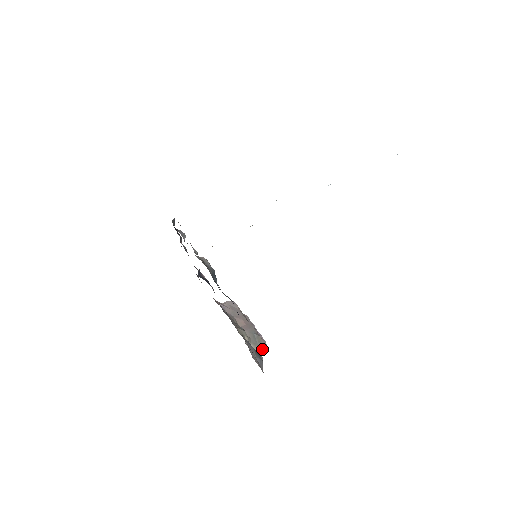
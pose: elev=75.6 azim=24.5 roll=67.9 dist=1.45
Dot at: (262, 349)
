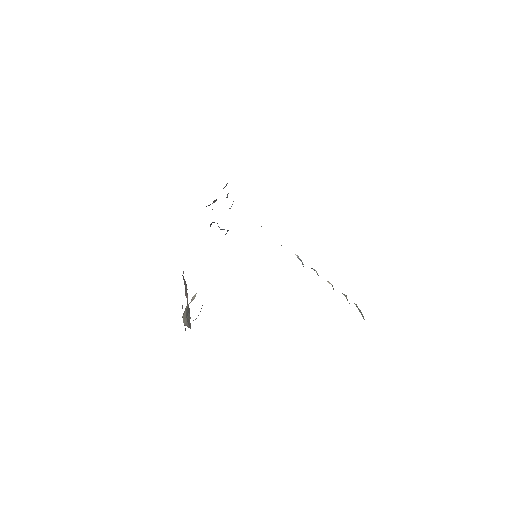
Dot at: (188, 324)
